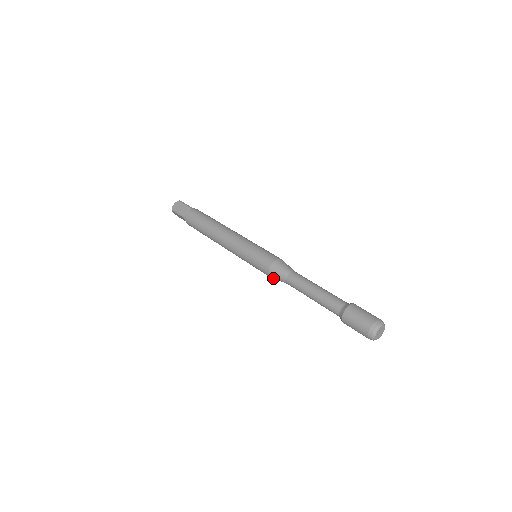
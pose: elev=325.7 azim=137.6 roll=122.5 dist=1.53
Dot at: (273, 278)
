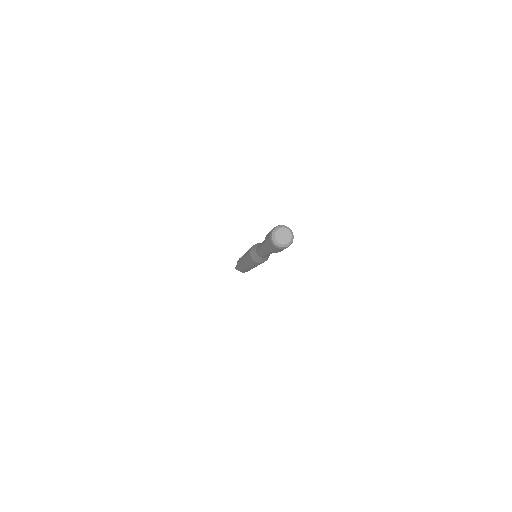
Dot at: (252, 249)
